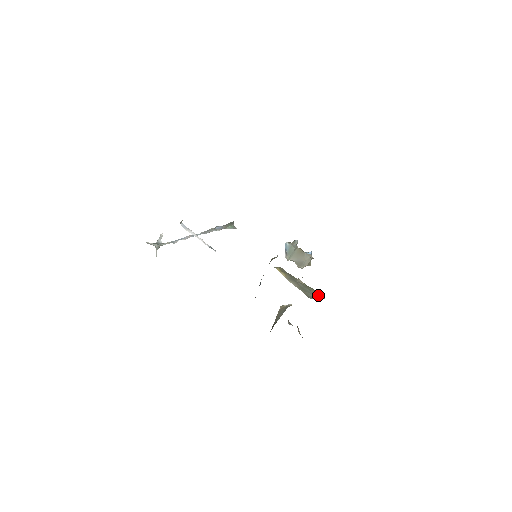
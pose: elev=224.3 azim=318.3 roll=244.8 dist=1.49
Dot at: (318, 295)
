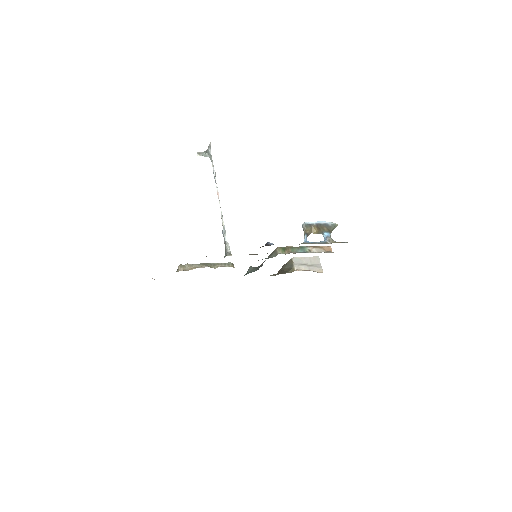
Dot at: occluded
